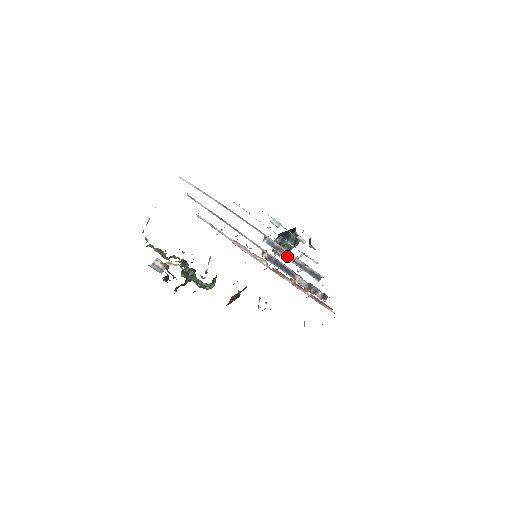
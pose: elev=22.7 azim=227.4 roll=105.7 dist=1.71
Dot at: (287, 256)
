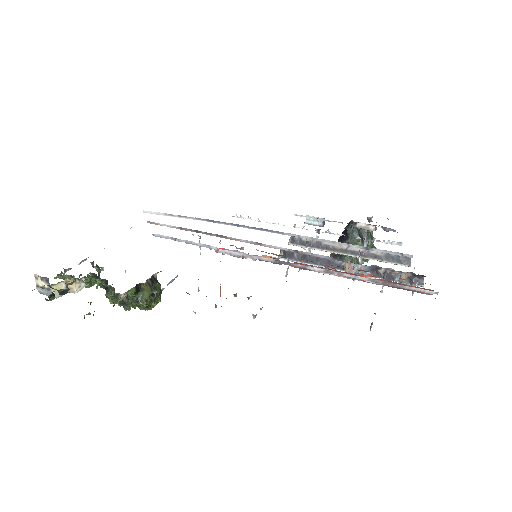
Dot at: (332, 249)
